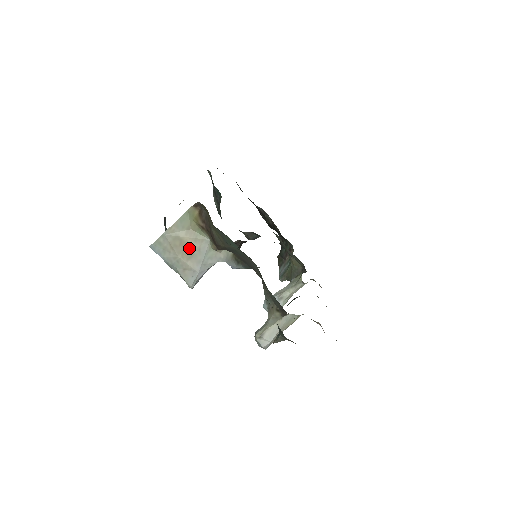
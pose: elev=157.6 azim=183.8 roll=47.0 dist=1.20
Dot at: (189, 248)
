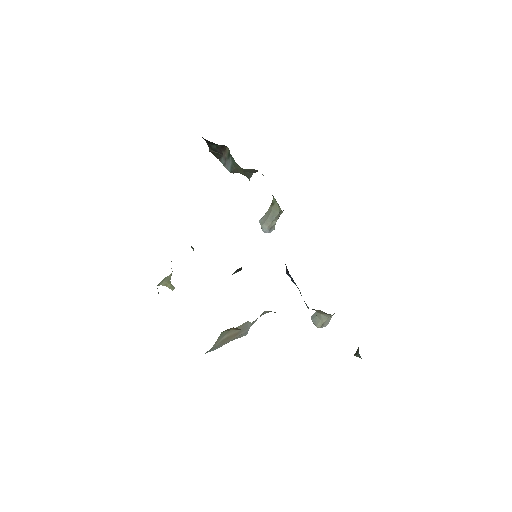
Dot at: (235, 334)
